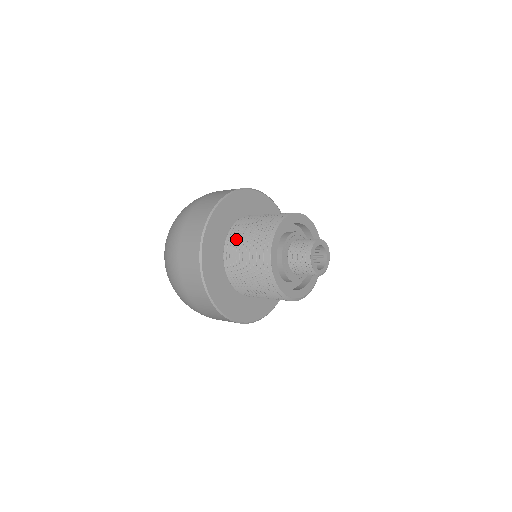
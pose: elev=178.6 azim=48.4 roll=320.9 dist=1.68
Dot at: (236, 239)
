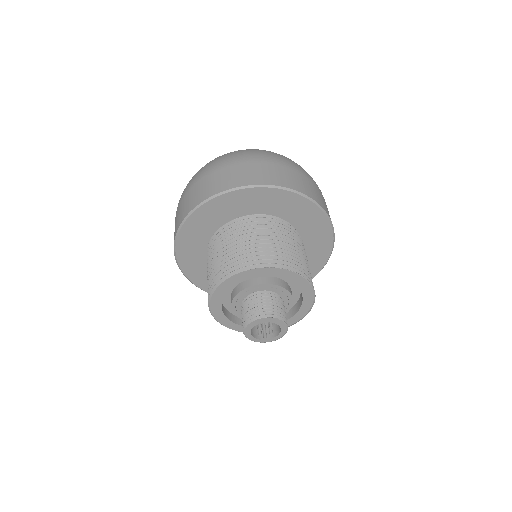
Dot at: occluded
